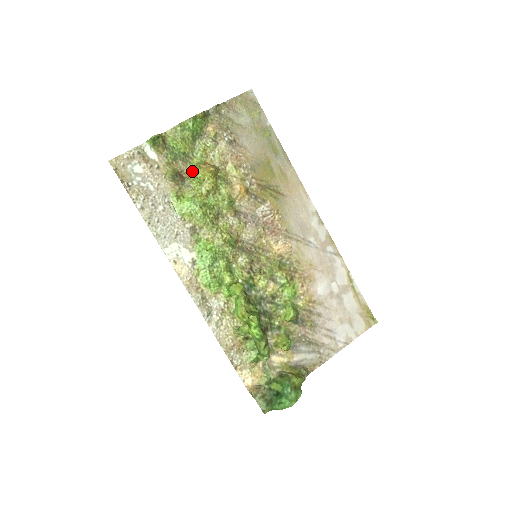
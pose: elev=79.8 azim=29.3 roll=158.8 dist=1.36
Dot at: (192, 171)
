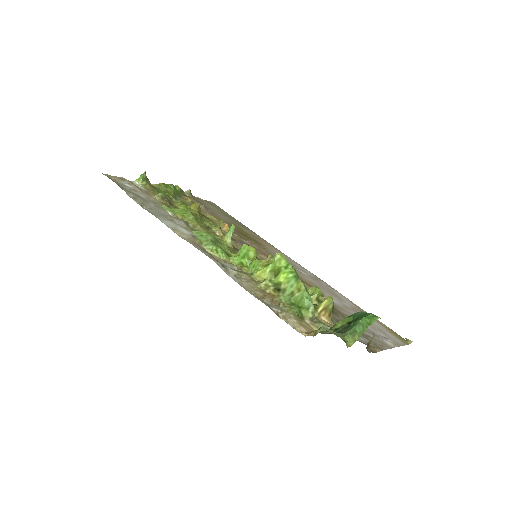
Dot at: (178, 202)
